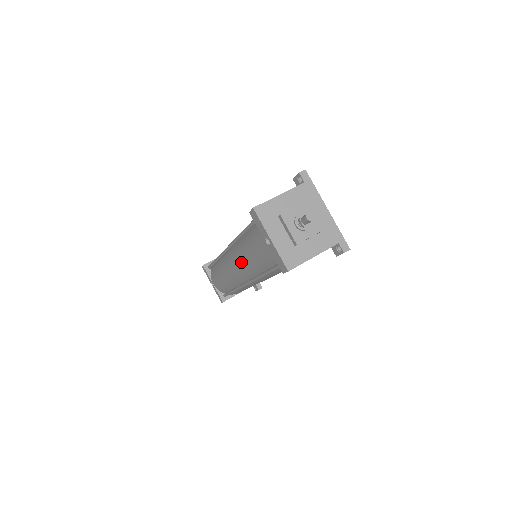
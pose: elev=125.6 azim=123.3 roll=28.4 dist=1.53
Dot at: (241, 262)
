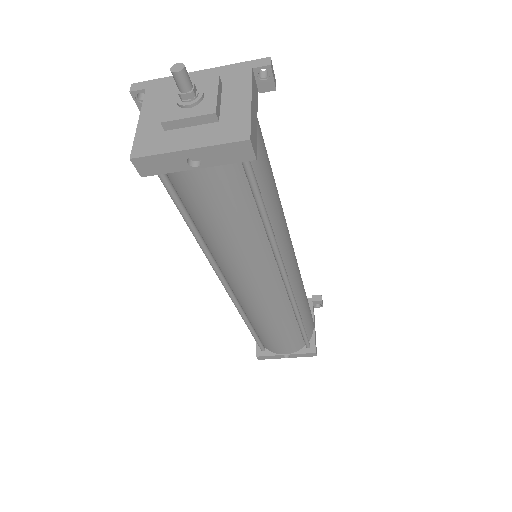
Dot at: (243, 265)
